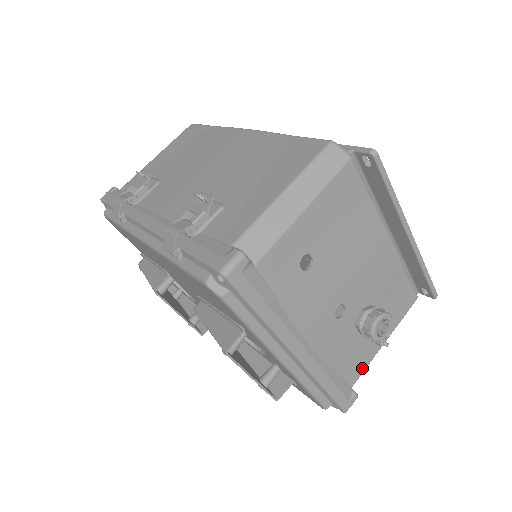
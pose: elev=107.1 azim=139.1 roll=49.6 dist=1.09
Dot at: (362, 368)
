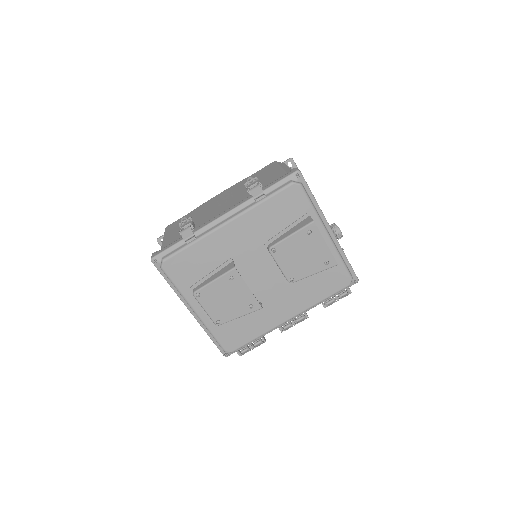
Dot at: occluded
